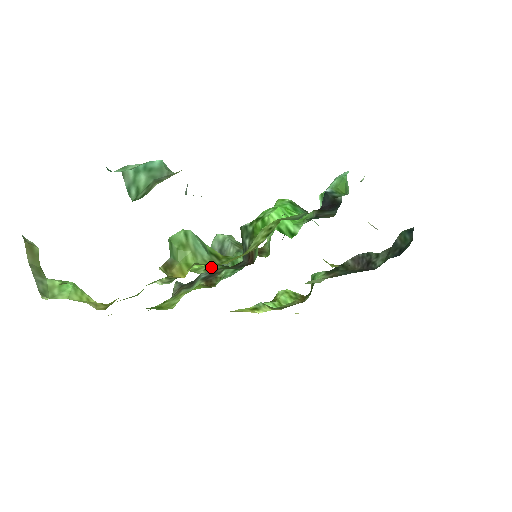
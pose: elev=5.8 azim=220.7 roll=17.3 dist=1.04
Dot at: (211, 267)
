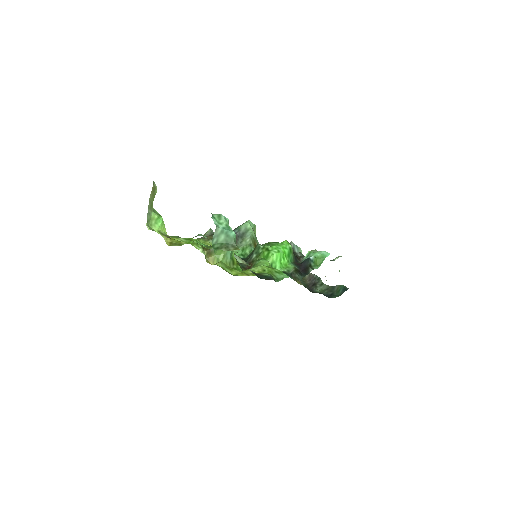
Dot at: occluded
